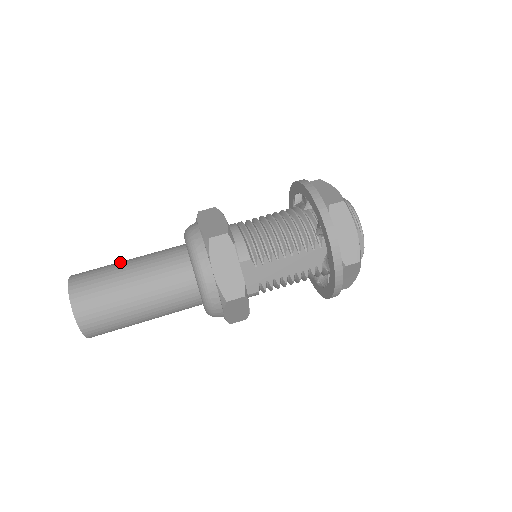
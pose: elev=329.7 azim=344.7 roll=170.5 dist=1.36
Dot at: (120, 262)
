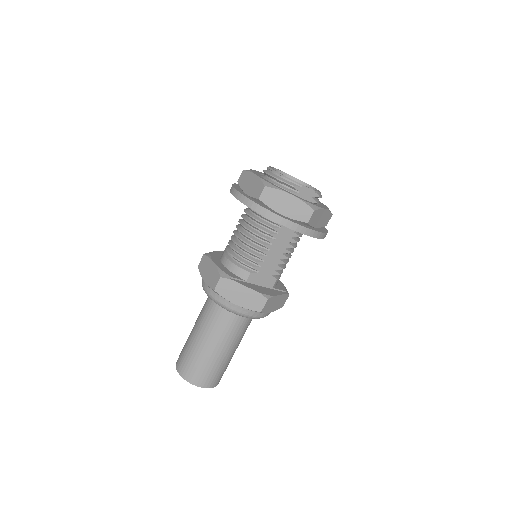
Dot at: (190, 335)
